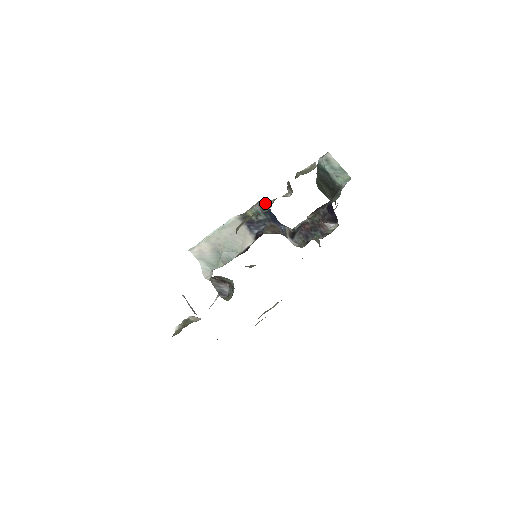
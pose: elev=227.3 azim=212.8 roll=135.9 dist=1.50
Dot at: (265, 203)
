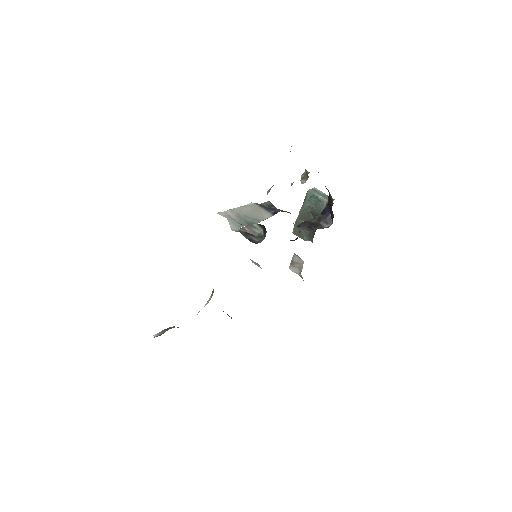
Dot at: occluded
